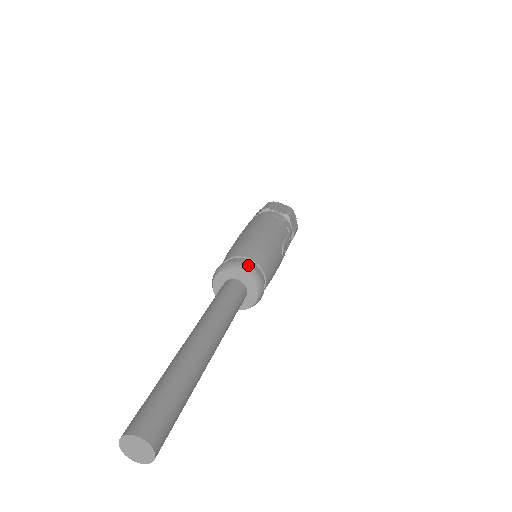
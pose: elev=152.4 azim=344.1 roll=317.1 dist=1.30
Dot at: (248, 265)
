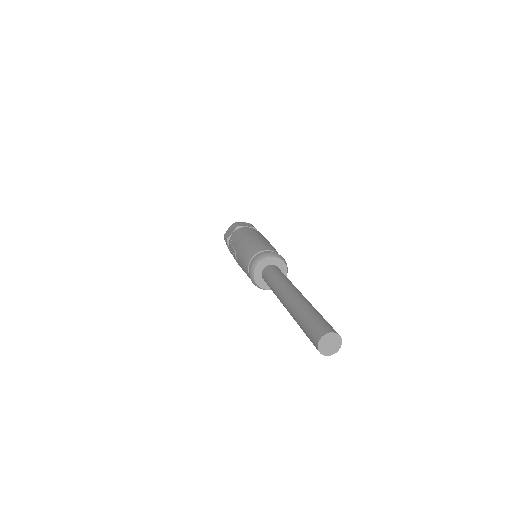
Dot at: (275, 253)
